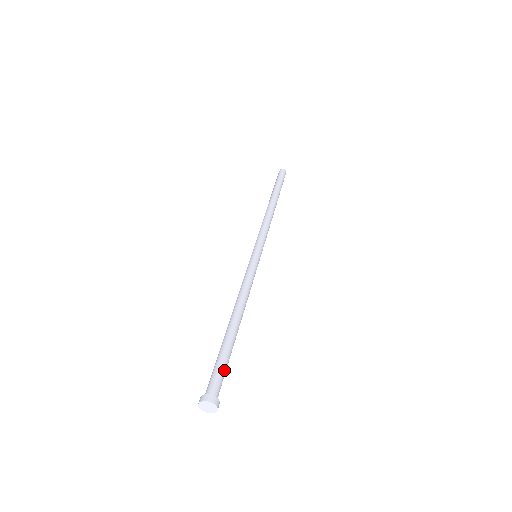
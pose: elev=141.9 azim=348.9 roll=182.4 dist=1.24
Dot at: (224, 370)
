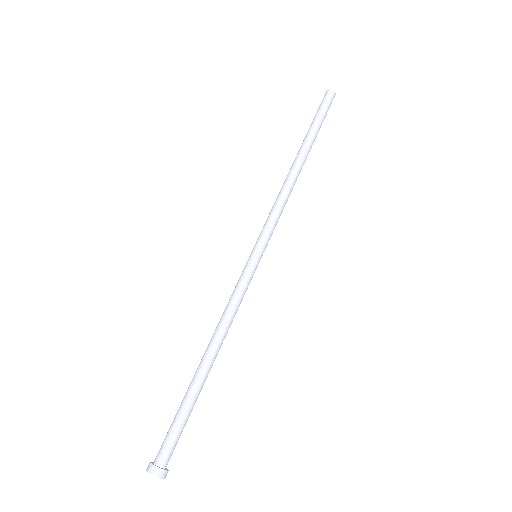
Dot at: occluded
